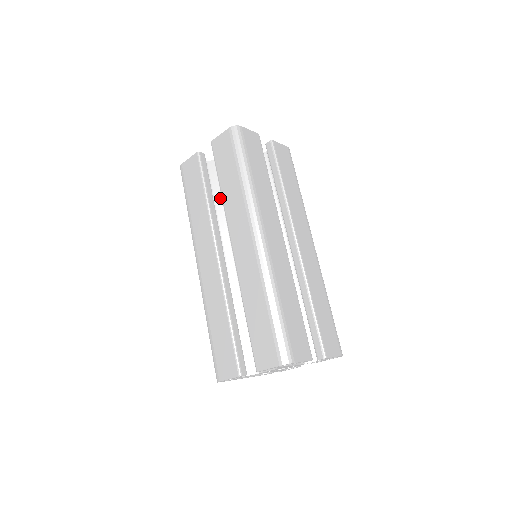
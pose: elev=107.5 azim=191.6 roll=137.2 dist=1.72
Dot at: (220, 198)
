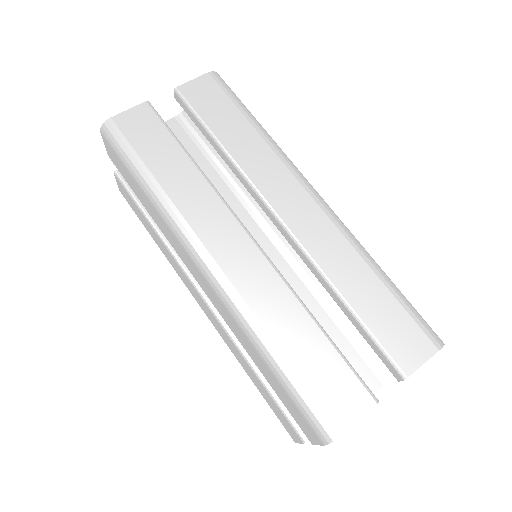
Dot at: occluded
